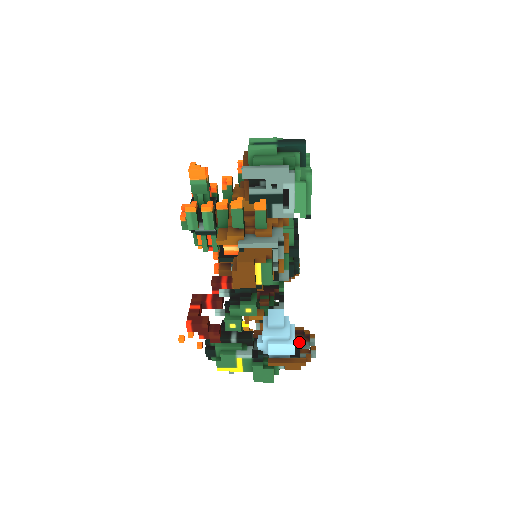
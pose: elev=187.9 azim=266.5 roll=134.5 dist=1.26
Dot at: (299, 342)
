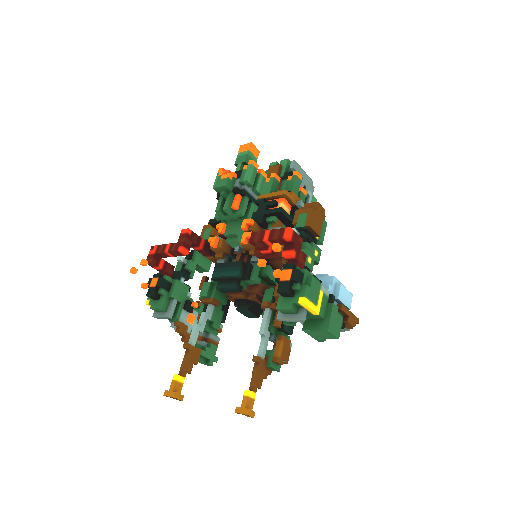
Dot at: occluded
